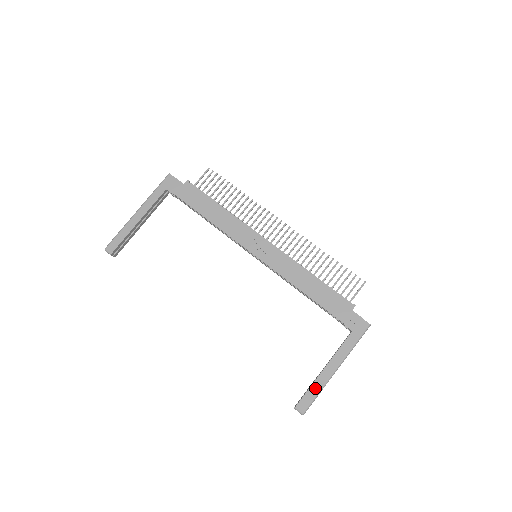
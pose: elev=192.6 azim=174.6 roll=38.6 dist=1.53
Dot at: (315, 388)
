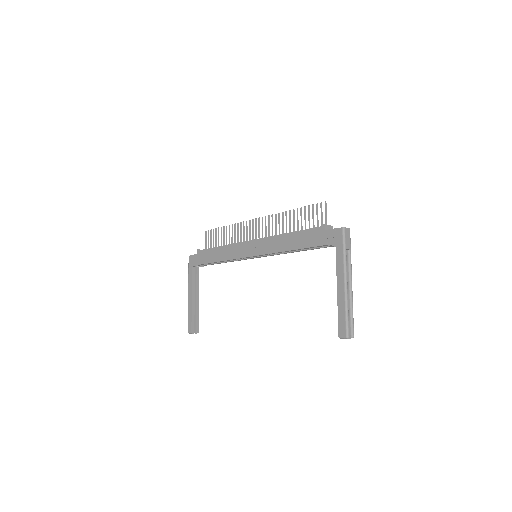
Dot at: (341, 310)
